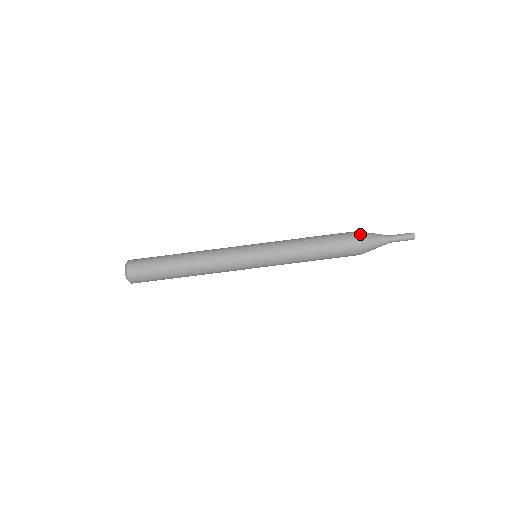
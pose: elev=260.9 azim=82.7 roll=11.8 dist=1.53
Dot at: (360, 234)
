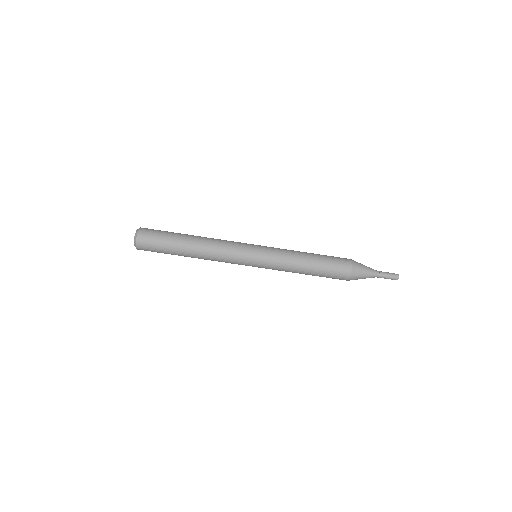
Dot at: (353, 264)
